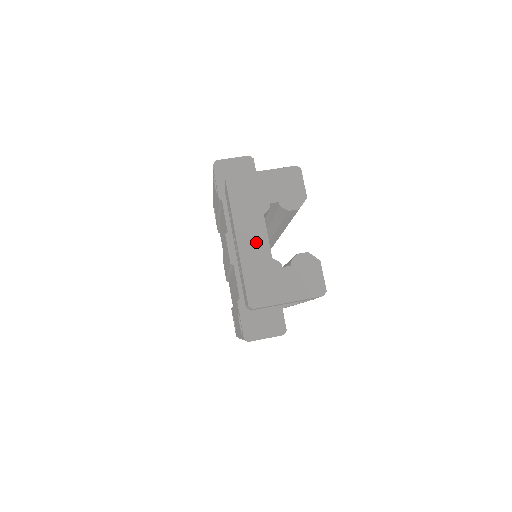
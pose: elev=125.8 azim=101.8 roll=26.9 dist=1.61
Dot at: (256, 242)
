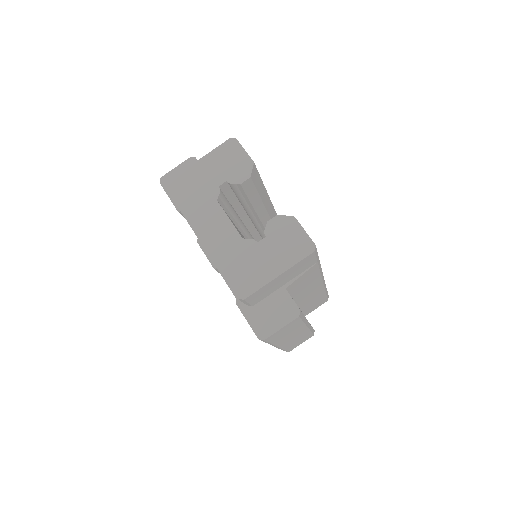
Dot at: (220, 231)
